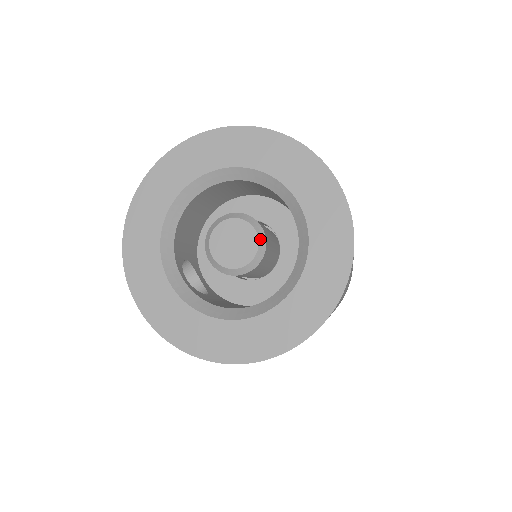
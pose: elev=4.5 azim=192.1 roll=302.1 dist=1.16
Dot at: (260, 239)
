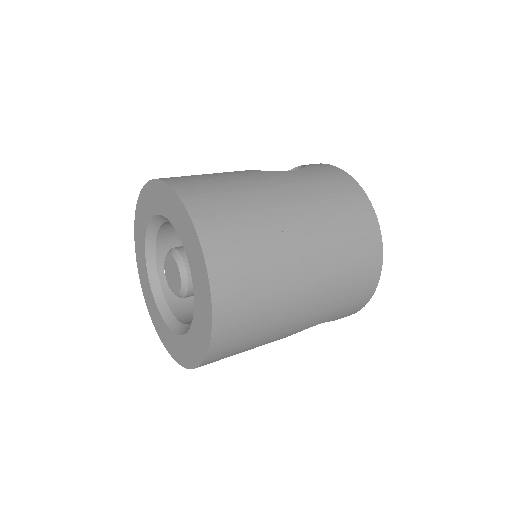
Dot at: (183, 283)
